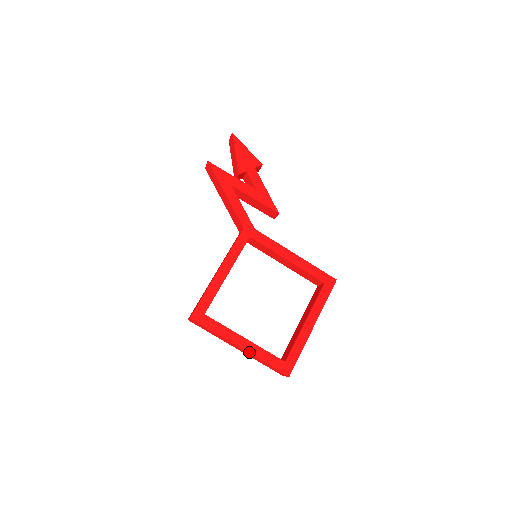
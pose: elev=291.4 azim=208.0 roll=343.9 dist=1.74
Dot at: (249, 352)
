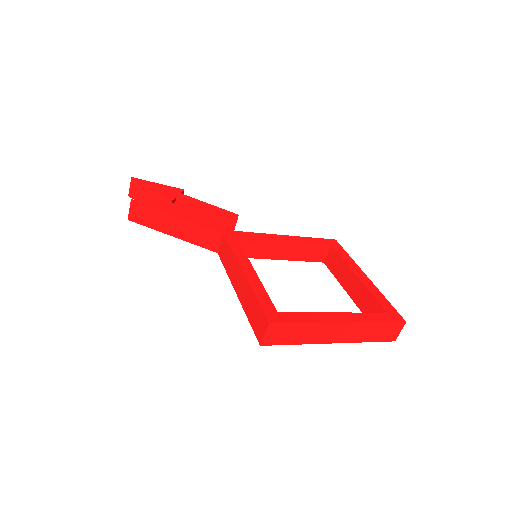
Dot at: (354, 322)
